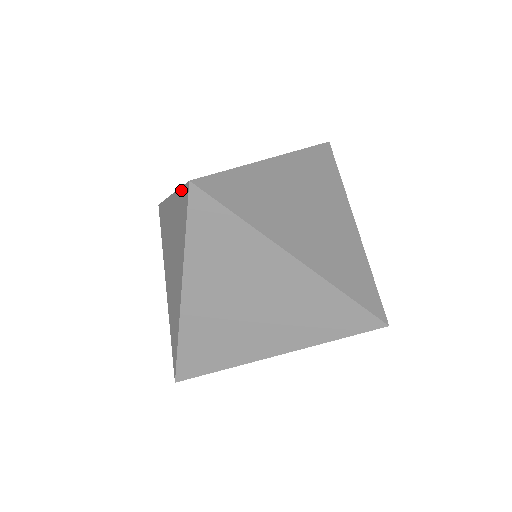
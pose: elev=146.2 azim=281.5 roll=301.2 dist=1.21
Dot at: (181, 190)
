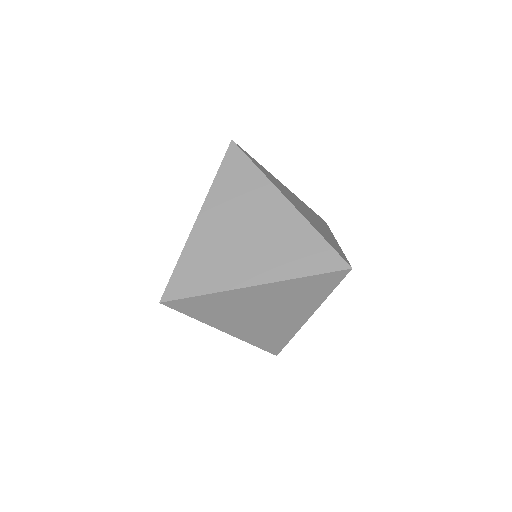
Dot at: (173, 272)
